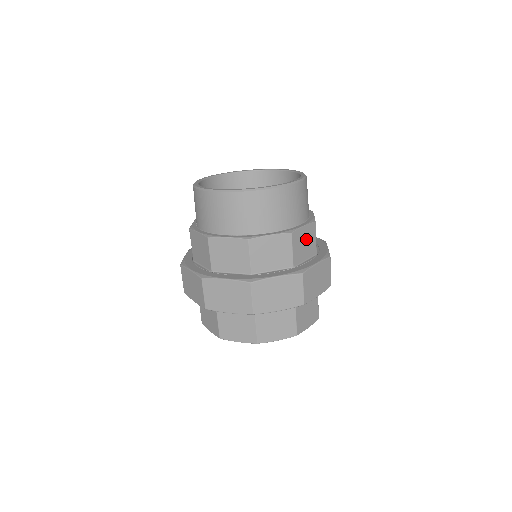
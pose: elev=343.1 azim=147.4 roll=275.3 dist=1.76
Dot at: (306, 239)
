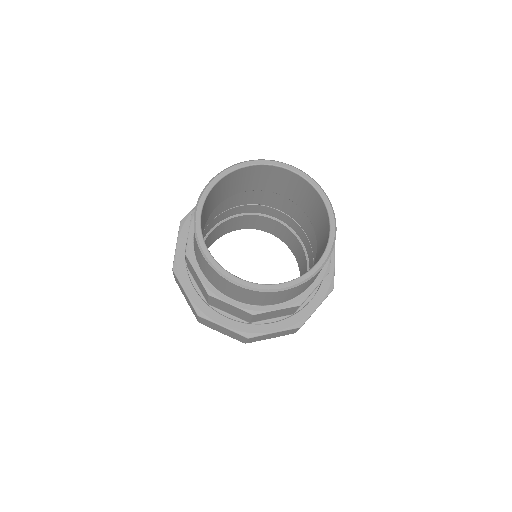
Dot at: occluded
